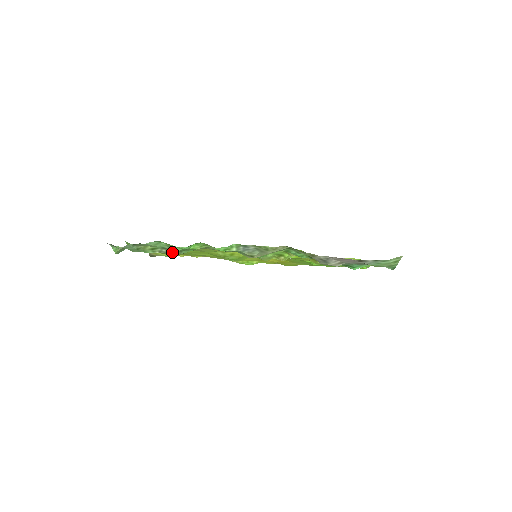
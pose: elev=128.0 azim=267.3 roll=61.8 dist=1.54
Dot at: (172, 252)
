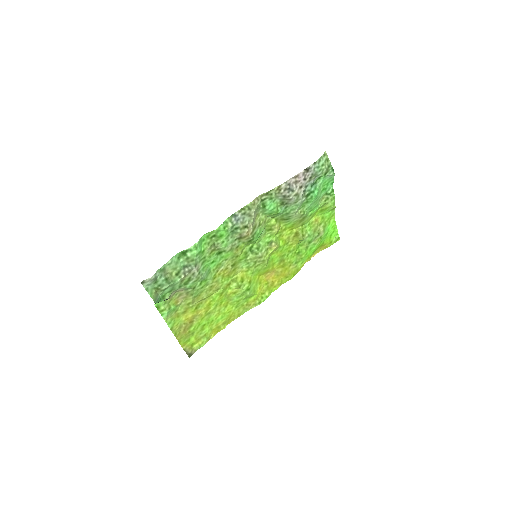
Dot at: (193, 267)
